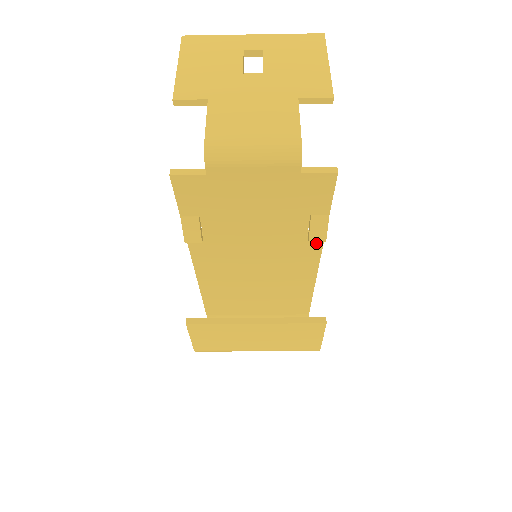
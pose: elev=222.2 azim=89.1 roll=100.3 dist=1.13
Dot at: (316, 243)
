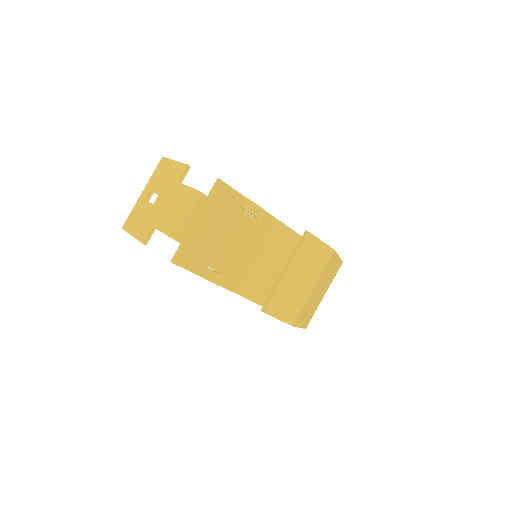
Dot at: (264, 216)
